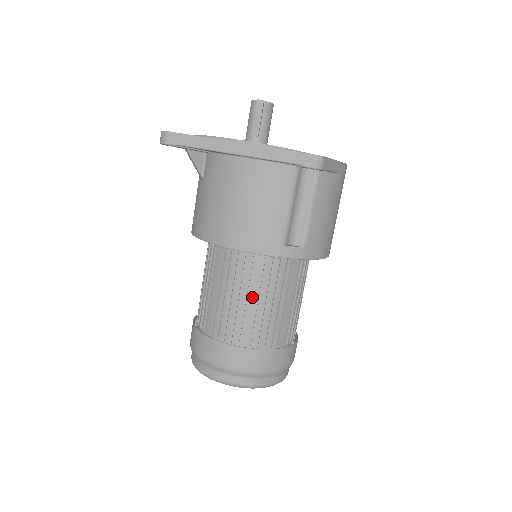
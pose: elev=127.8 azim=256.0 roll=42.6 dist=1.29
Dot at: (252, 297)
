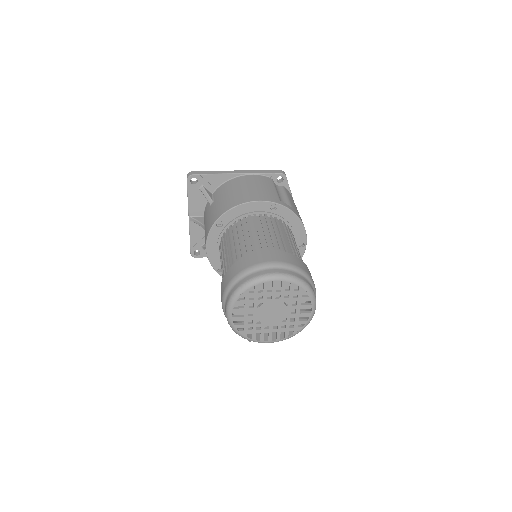
Dot at: (270, 231)
